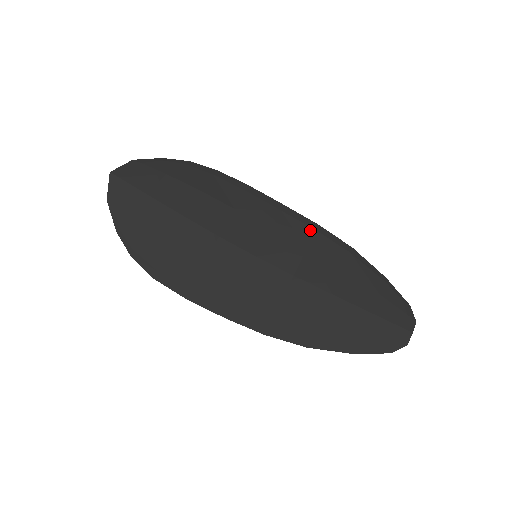
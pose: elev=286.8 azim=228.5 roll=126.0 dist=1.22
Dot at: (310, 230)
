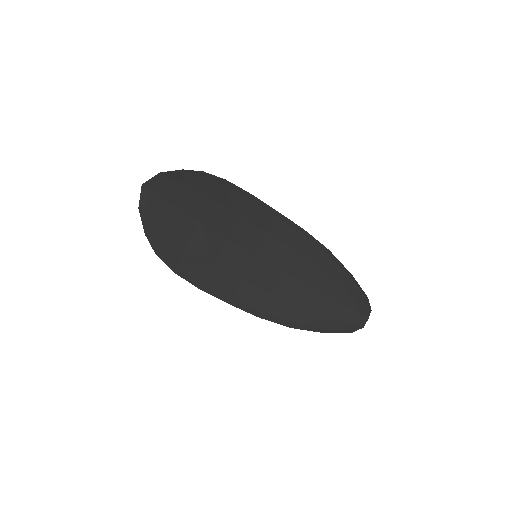
Dot at: (298, 234)
